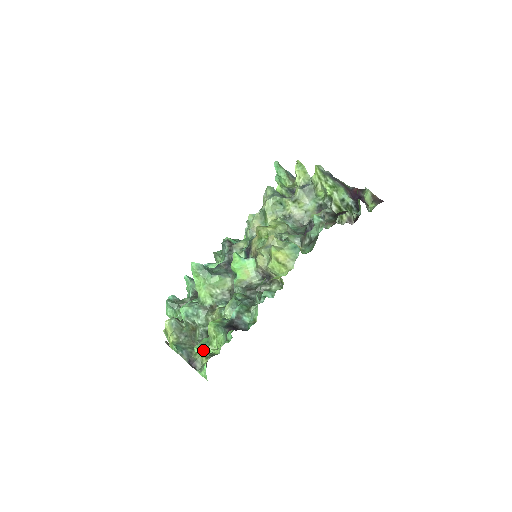
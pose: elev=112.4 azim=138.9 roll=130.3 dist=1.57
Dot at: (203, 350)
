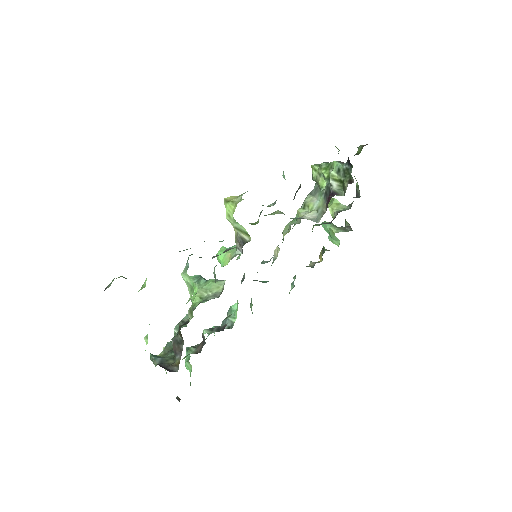
Dot at: (121, 276)
